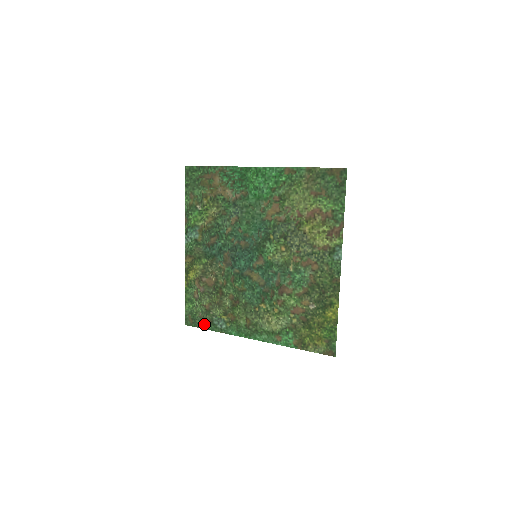
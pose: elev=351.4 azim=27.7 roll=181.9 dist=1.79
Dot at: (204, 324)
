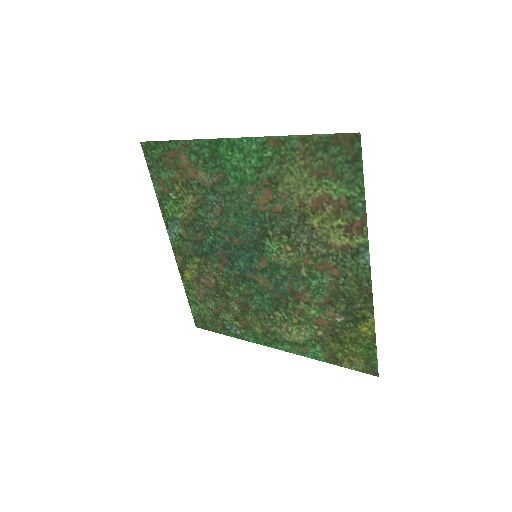
Dot at: (216, 328)
